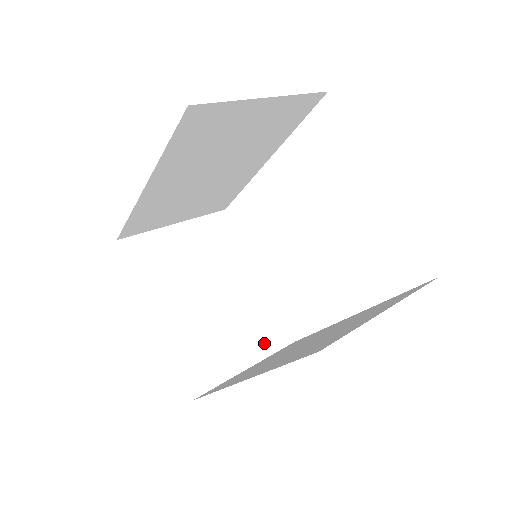
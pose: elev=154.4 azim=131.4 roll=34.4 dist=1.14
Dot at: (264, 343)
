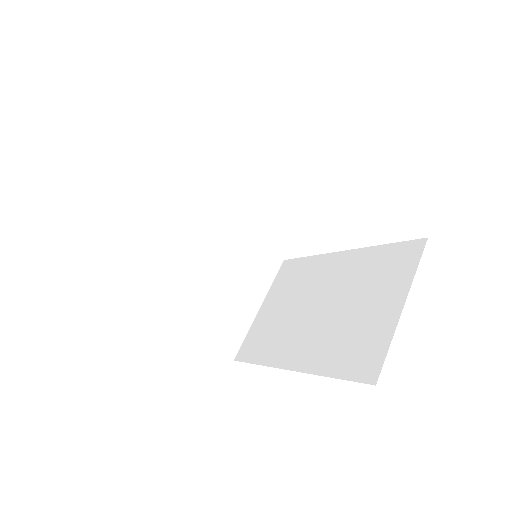
Dot at: (263, 278)
